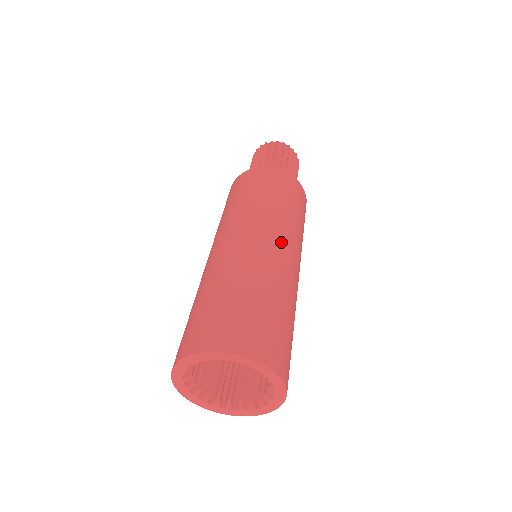
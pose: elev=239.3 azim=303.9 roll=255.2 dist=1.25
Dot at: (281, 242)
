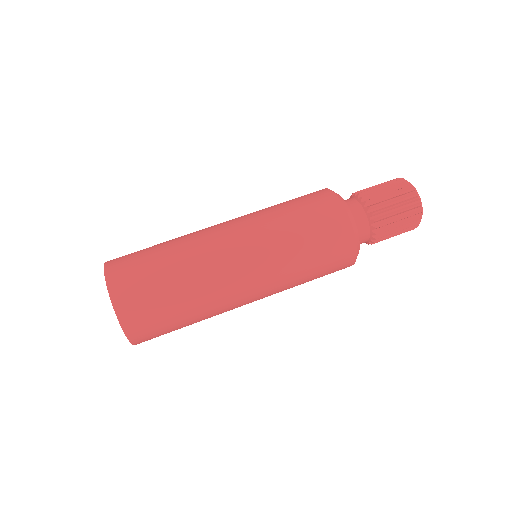
Dot at: (256, 296)
